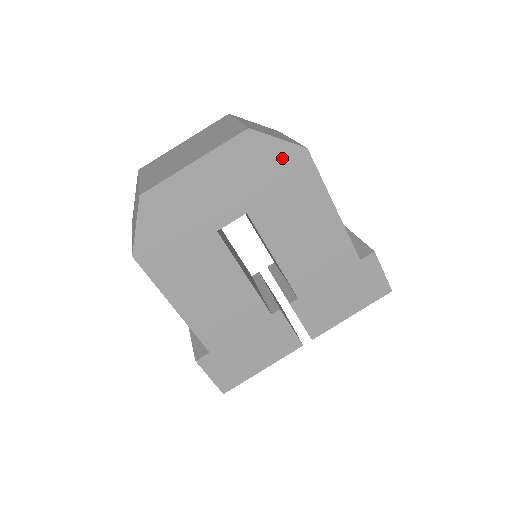
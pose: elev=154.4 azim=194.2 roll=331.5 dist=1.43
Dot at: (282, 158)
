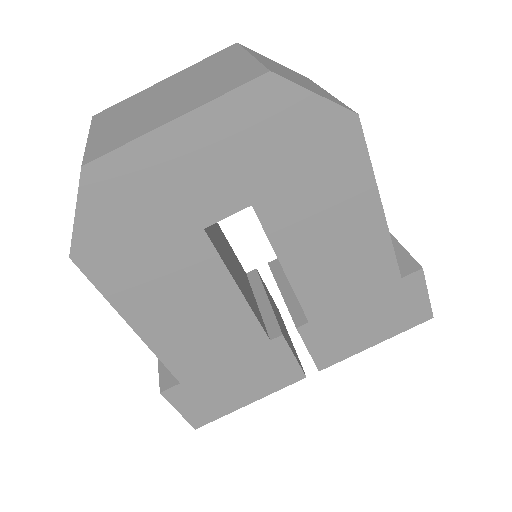
Dot at: (317, 126)
